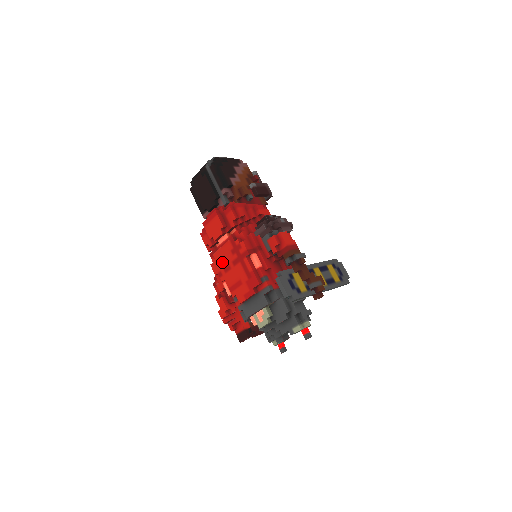
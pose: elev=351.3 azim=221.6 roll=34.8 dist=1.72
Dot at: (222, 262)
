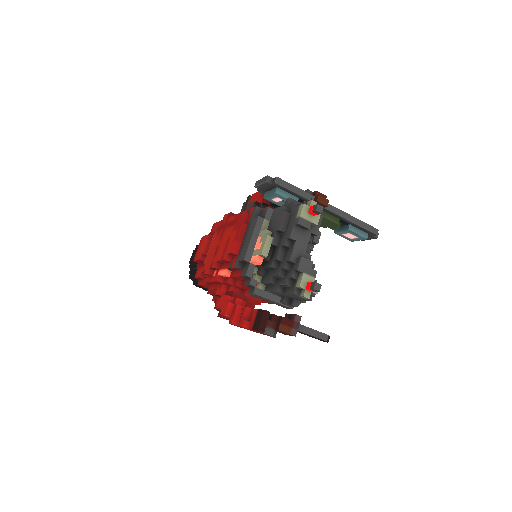
Dot at: (211, 254)
